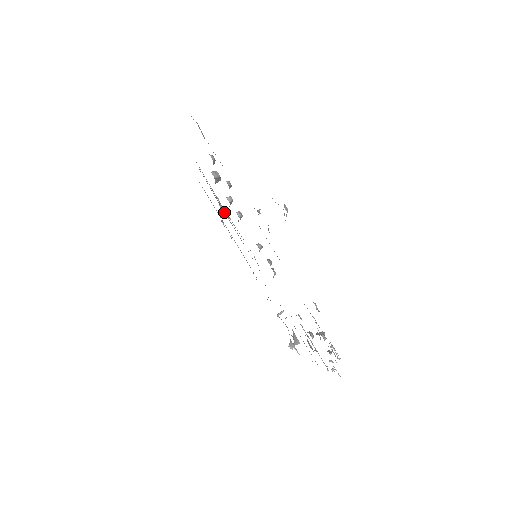
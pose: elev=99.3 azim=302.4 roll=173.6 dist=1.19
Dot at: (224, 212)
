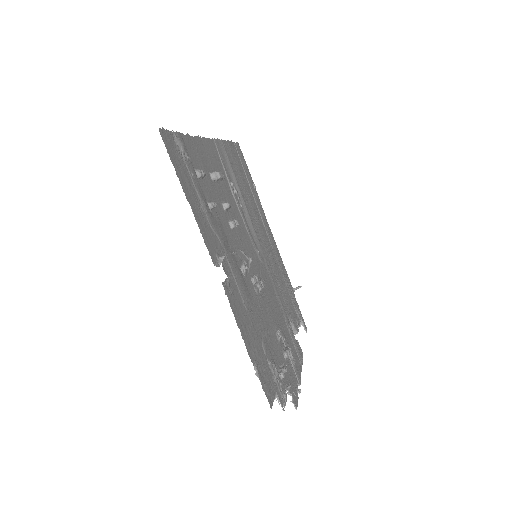
Dot at: (239, 196)
